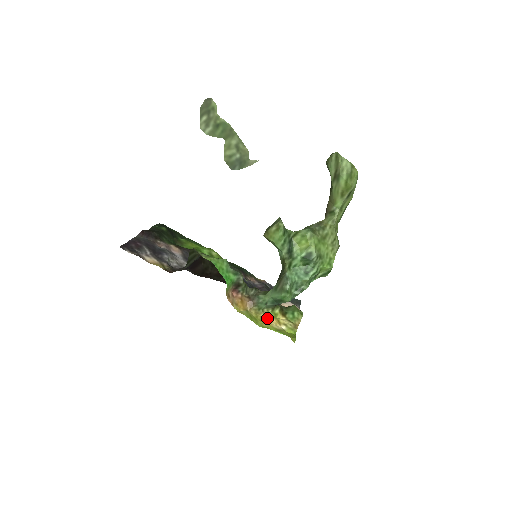
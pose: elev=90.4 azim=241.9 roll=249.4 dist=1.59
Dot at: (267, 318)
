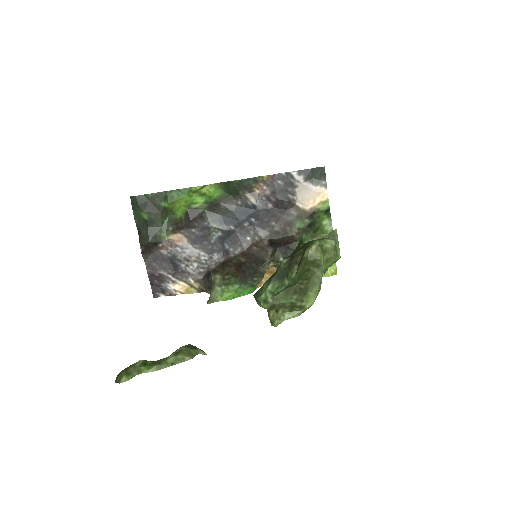
Dot at: occluded
